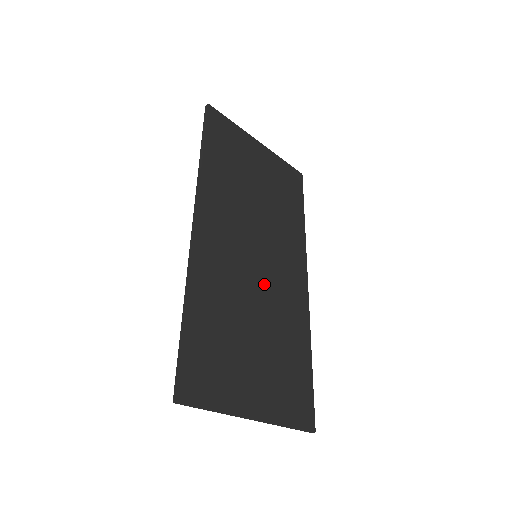
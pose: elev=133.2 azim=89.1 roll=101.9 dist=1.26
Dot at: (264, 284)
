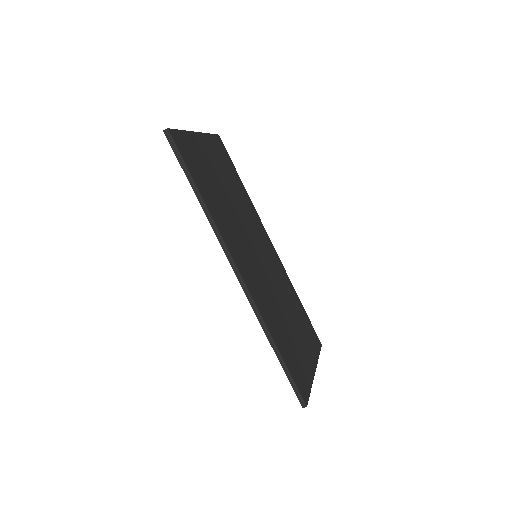
Dot at: (270, 275)
